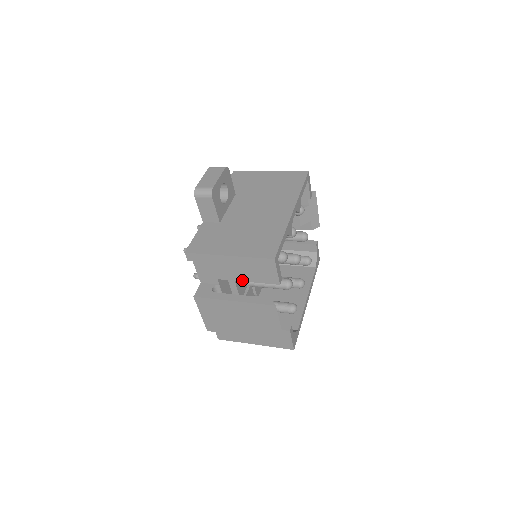
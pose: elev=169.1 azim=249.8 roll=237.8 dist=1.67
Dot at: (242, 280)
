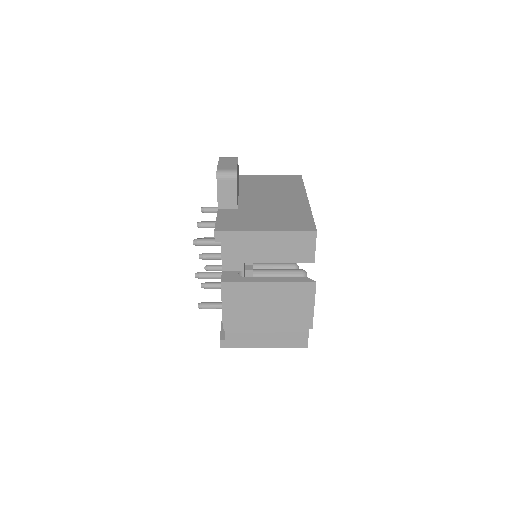
Dot at: (273, 262)
